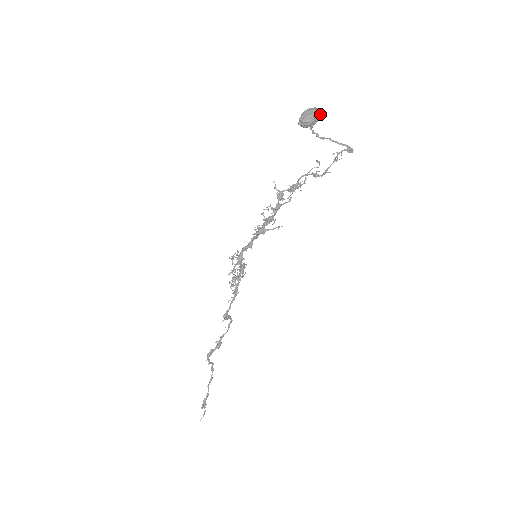
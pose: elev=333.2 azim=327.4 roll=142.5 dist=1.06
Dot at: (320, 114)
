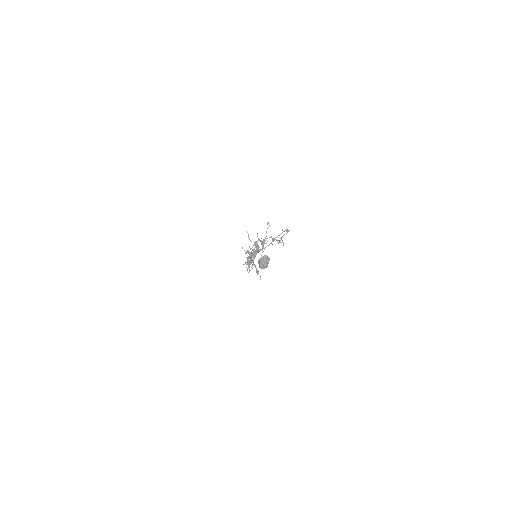
Dot at: (268, 259)
